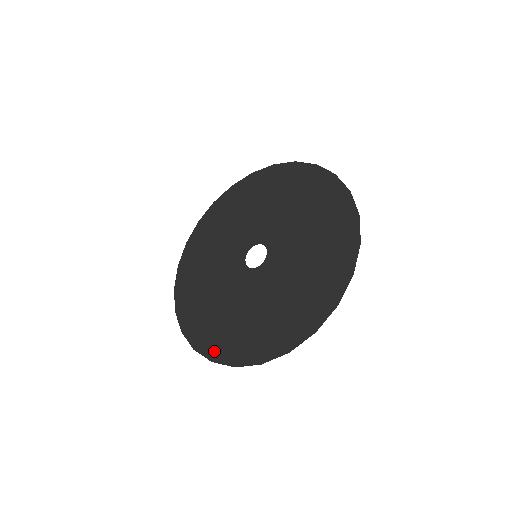
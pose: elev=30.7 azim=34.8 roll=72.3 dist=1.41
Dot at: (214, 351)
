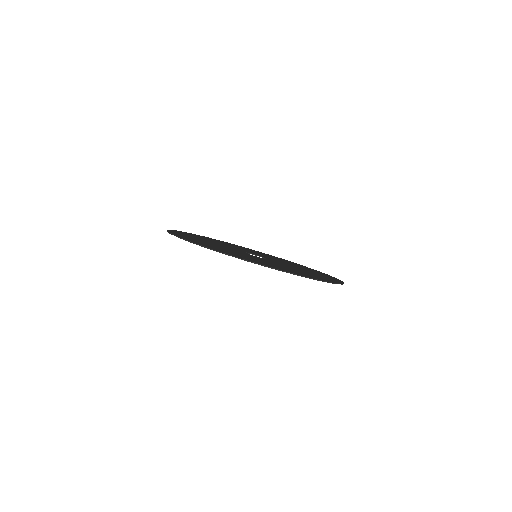
Dot at: (201, 244)
